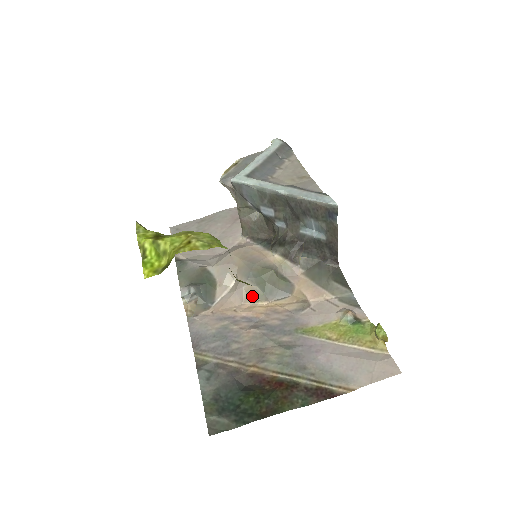
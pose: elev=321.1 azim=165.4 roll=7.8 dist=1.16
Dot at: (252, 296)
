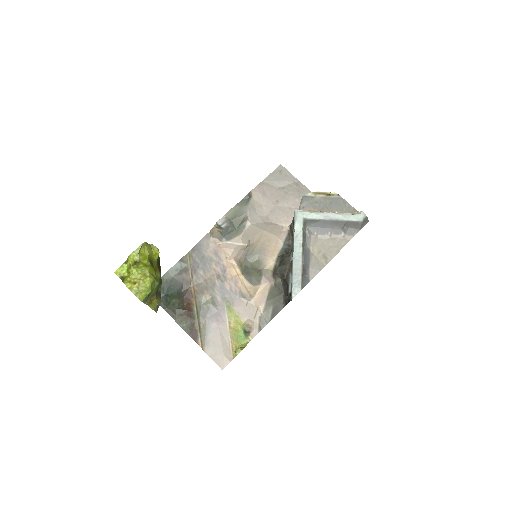
Dot at: (240, 263)
